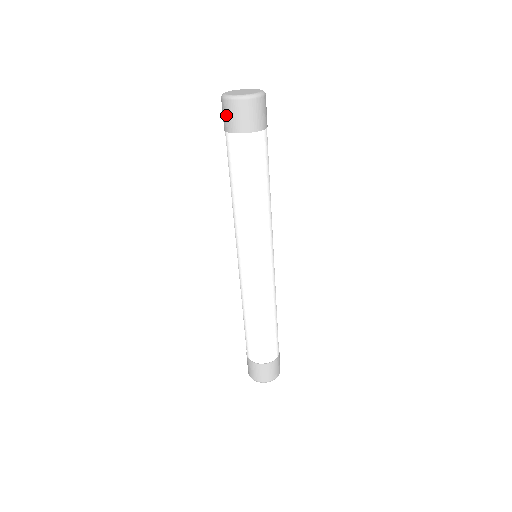
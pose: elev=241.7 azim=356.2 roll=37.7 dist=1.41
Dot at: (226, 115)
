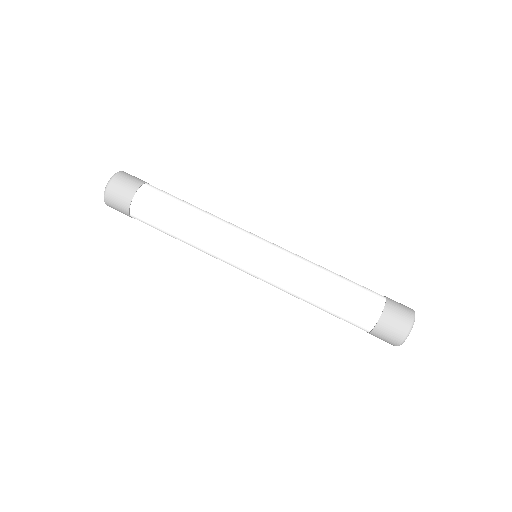
Dot at: (116, 205)
